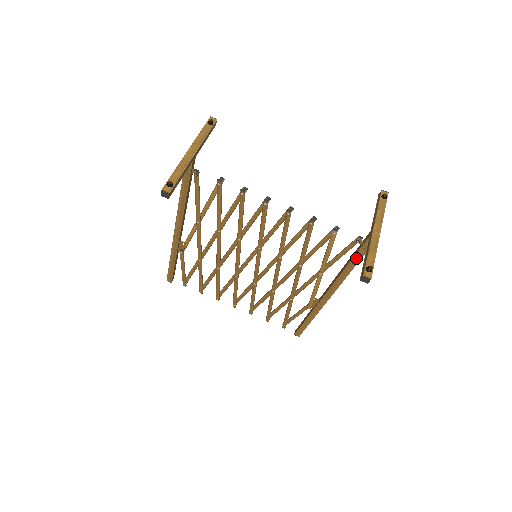
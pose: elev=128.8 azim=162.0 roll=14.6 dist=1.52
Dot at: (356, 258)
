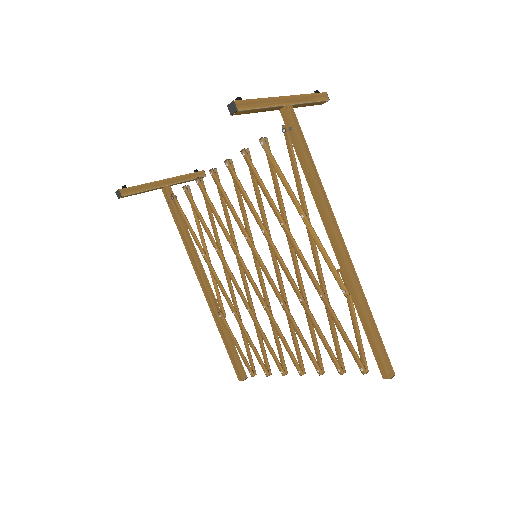
Dot at: (298, 151)
